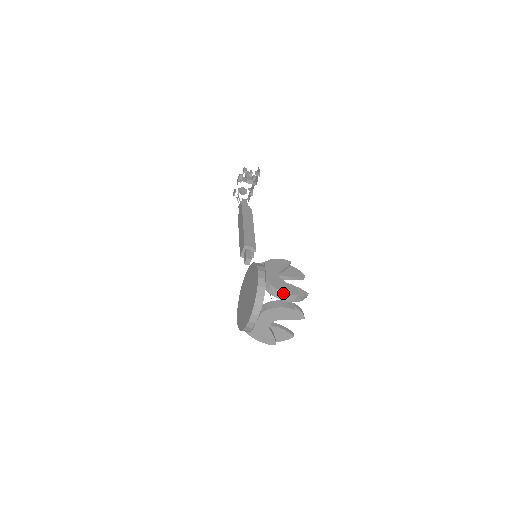
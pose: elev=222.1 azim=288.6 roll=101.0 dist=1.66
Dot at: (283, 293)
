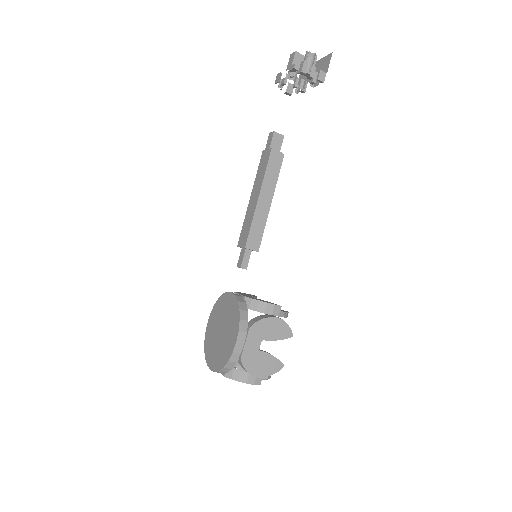
Dot at: (253, 376)
